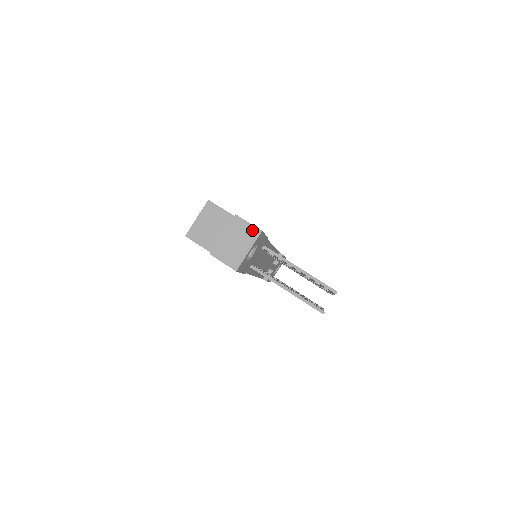
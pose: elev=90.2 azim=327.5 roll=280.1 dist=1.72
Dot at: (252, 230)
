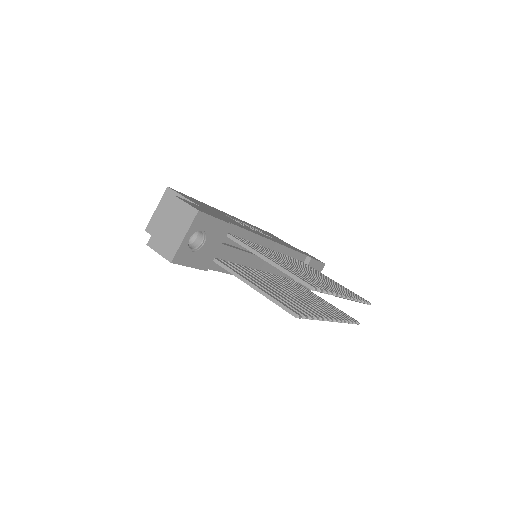
Dot at: (188, 211)
